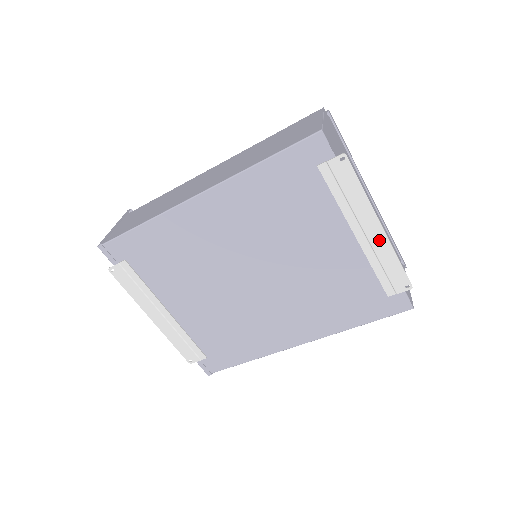
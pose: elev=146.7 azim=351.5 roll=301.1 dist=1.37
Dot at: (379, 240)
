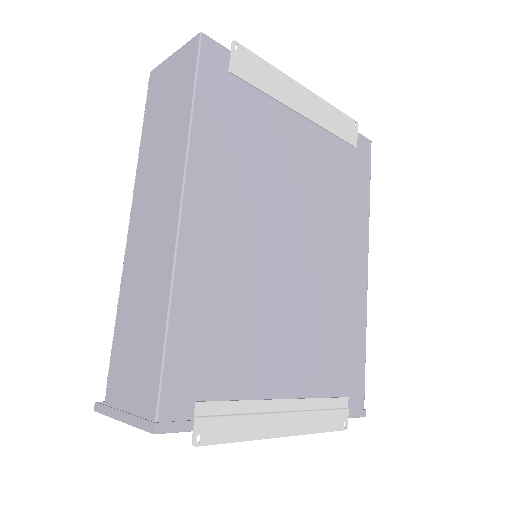
Dot at: (313, 102)
